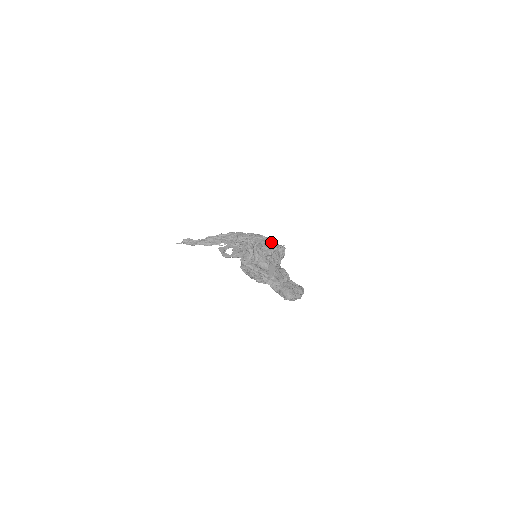
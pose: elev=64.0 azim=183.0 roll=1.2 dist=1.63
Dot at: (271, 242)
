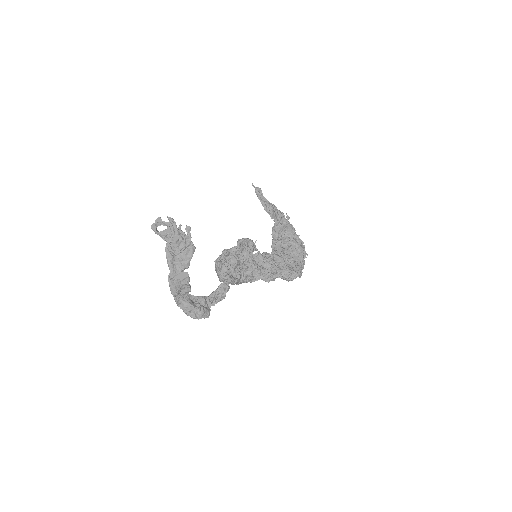
Dot at: (301, 260)
